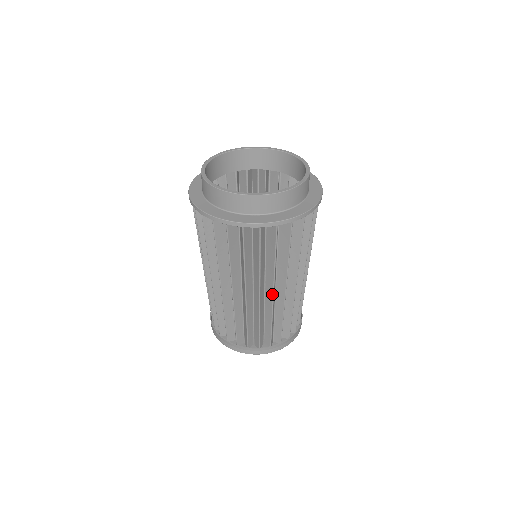
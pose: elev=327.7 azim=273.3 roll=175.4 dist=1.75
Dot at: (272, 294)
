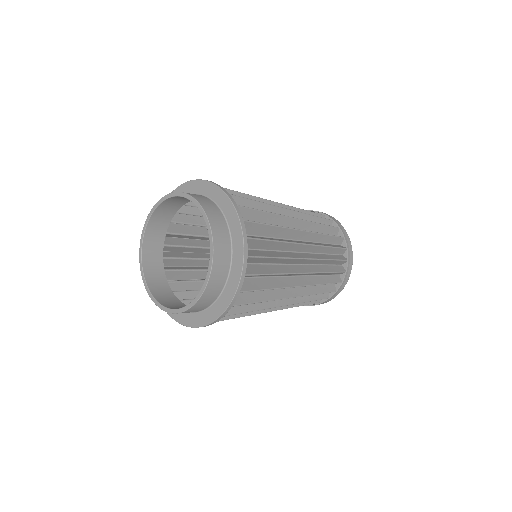
Dot at: occluded
